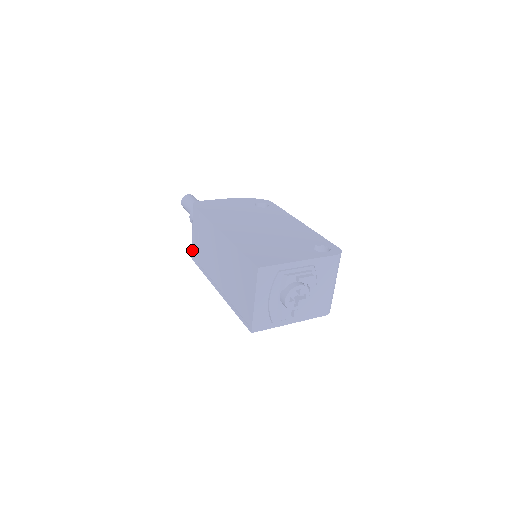
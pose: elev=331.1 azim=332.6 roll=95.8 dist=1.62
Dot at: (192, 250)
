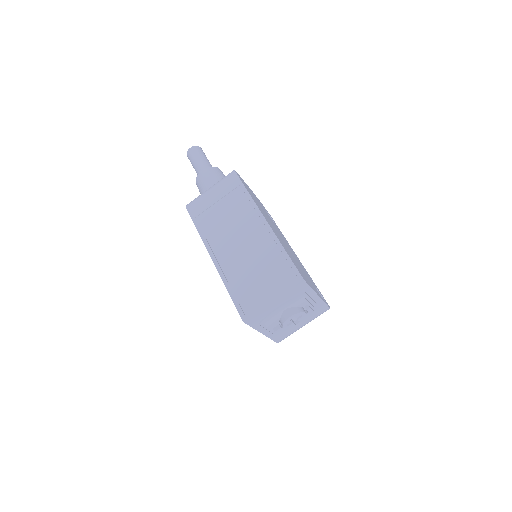
Dot at: (195, 202)
